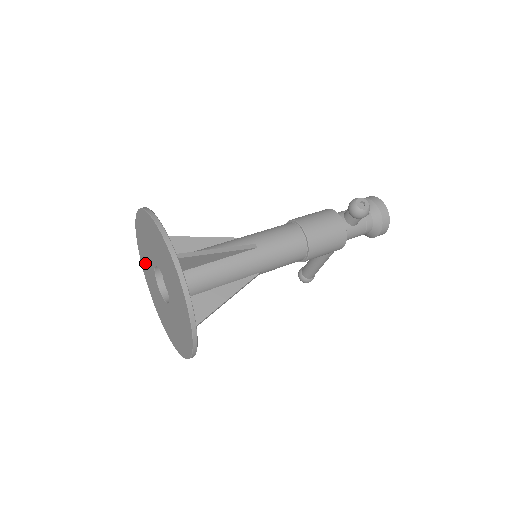
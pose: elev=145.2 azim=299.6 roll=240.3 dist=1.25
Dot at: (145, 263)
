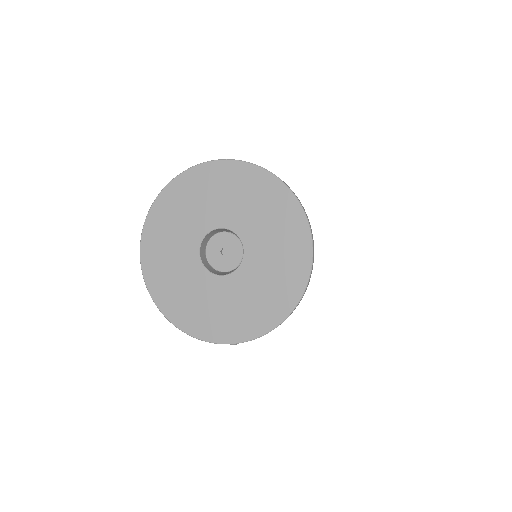
Dot at: (162, 258)
